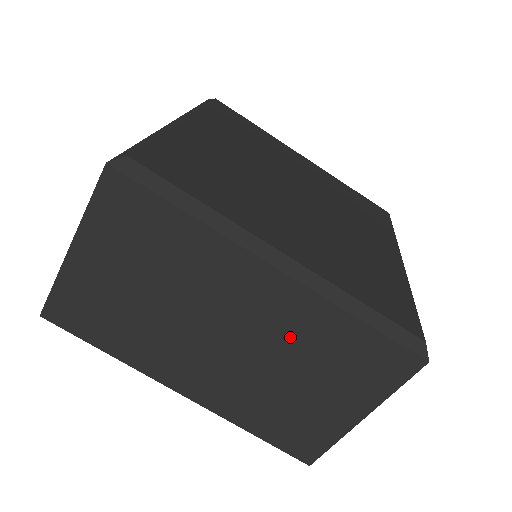
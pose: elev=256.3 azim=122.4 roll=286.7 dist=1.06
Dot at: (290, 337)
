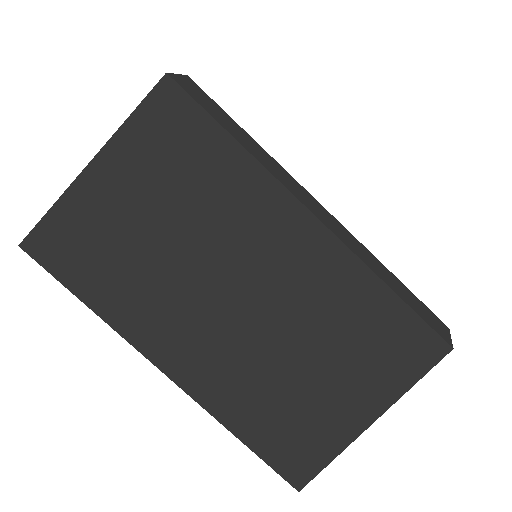
Dot at: (313, 303)
